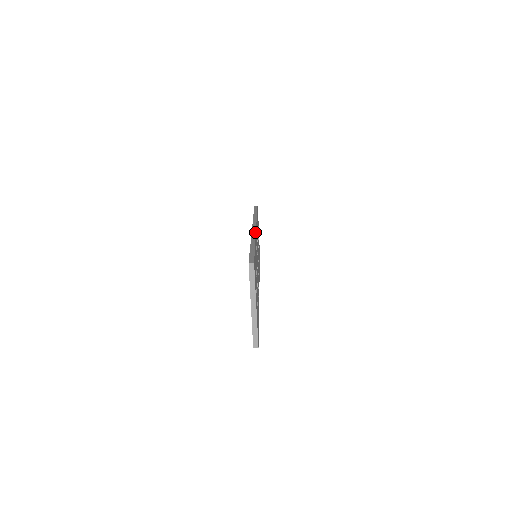
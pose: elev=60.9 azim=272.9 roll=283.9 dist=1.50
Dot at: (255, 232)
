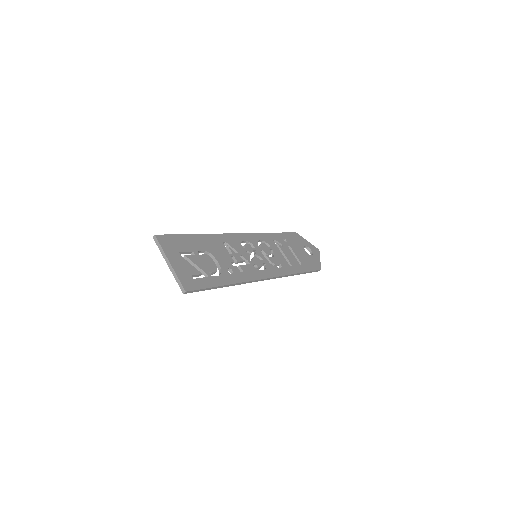
Dot at: (222, 234)
